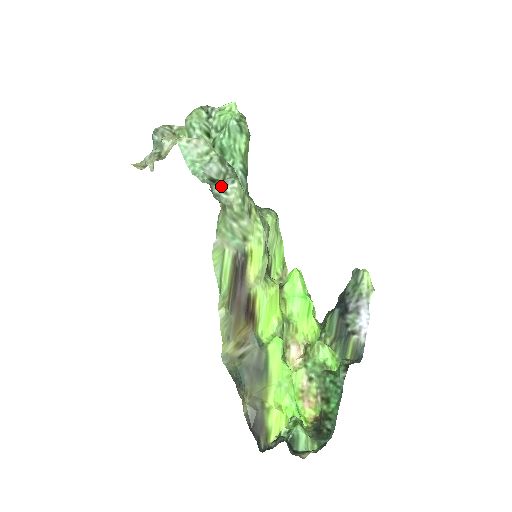
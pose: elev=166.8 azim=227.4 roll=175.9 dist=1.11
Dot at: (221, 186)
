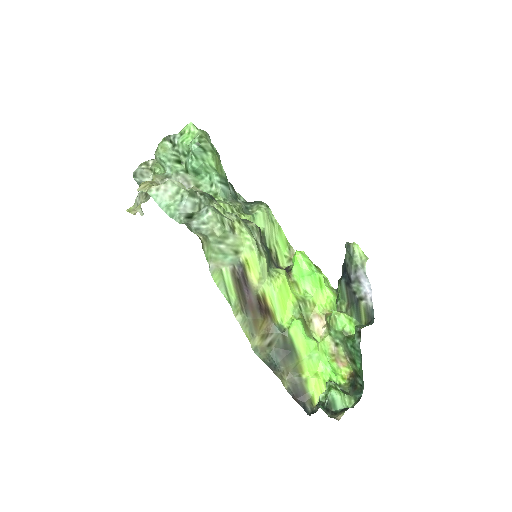
Dot at: (198, 219)
